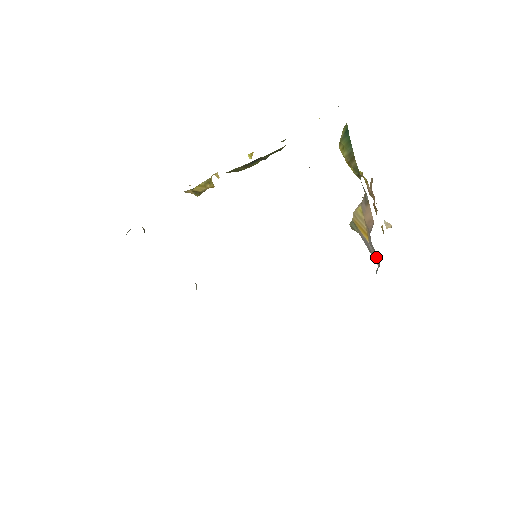
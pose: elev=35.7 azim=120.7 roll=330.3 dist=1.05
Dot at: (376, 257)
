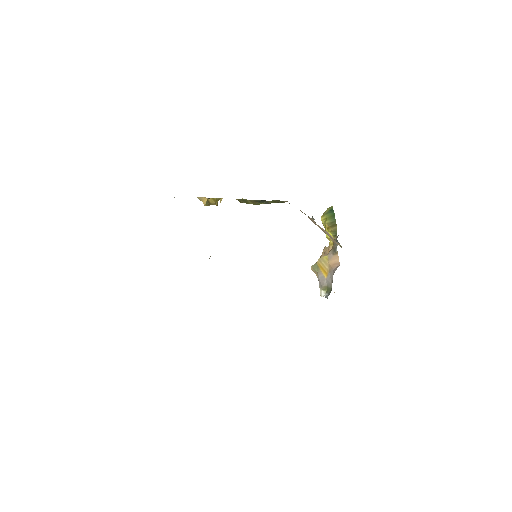
Dot at: (326, 290)
